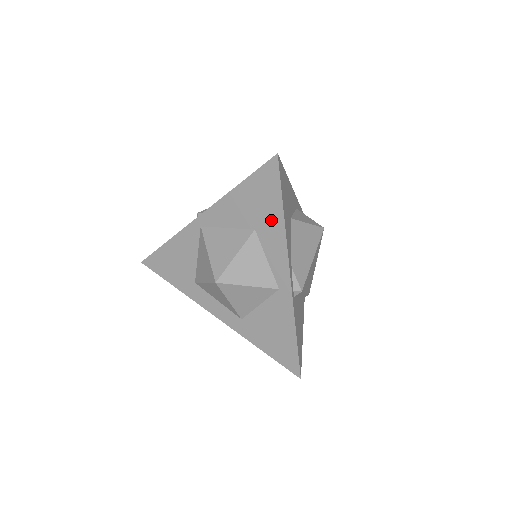
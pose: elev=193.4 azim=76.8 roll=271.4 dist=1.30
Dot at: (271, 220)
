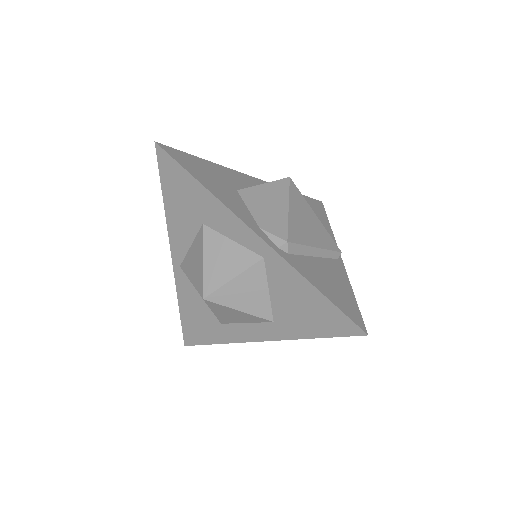
Dot at: (202, 201)
